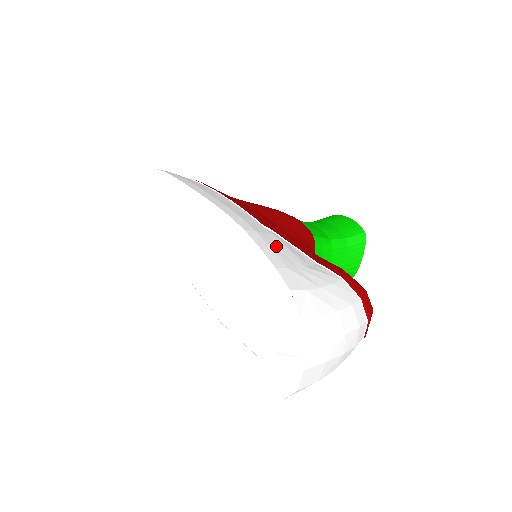
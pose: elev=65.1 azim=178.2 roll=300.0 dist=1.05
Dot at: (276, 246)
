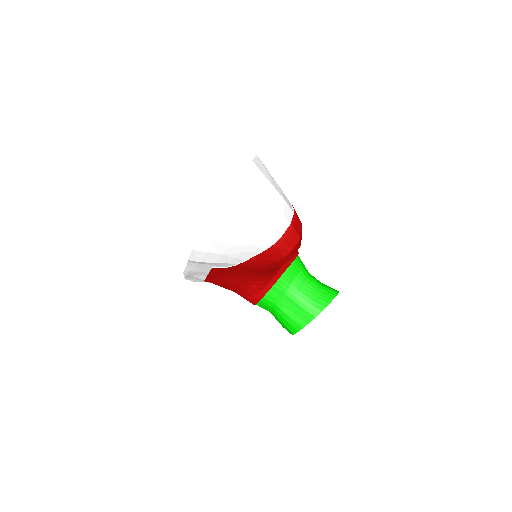
Dot at: occluded
